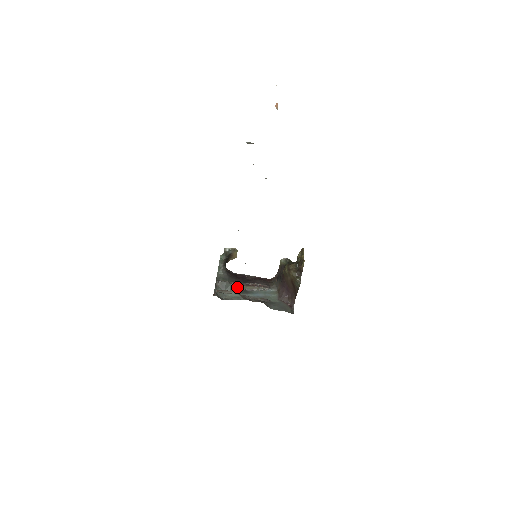
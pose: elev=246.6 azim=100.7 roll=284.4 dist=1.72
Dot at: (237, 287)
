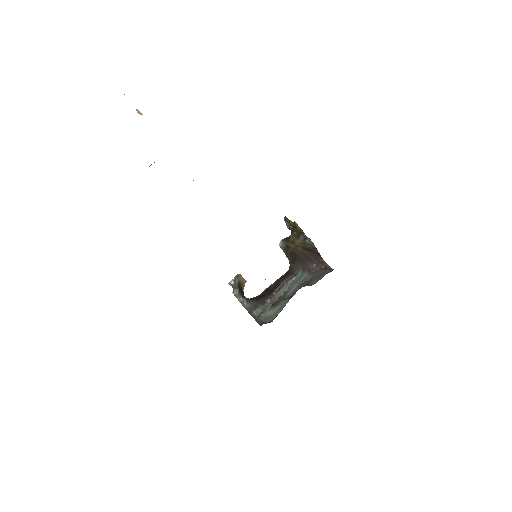
Dot at: (271, 302)
